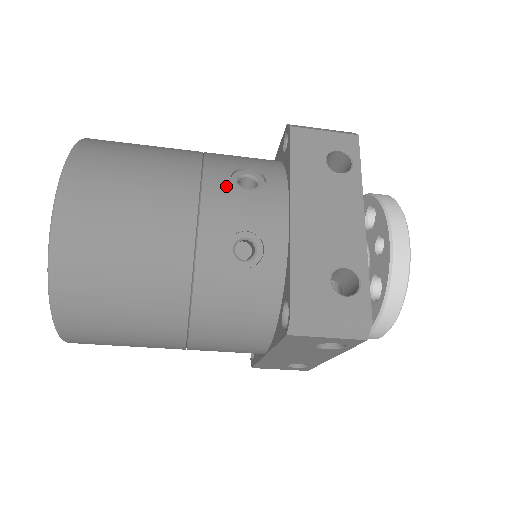
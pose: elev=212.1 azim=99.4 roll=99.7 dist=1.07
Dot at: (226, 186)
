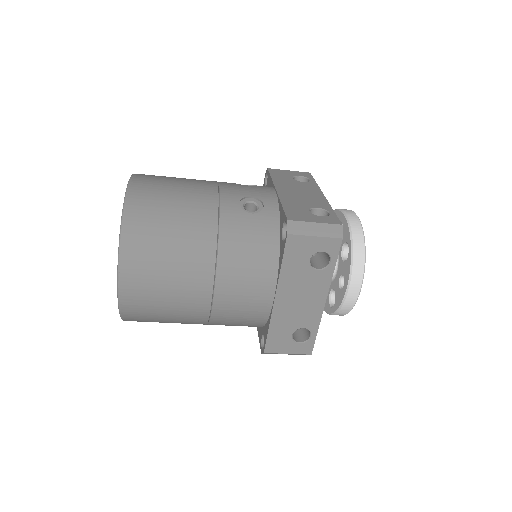
Dot at: (234, 184)
